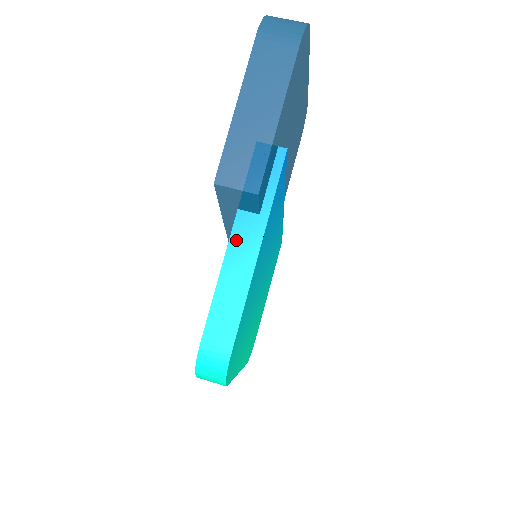
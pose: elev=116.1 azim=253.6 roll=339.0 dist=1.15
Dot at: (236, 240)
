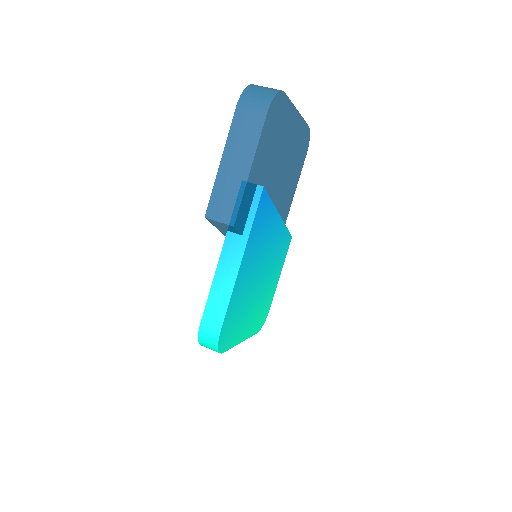
Dot at: (225, 253)
